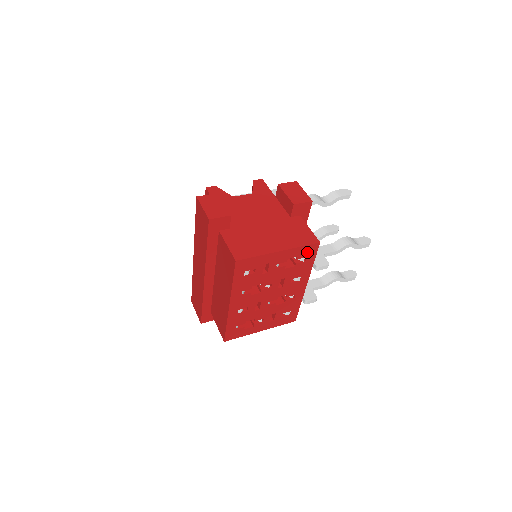
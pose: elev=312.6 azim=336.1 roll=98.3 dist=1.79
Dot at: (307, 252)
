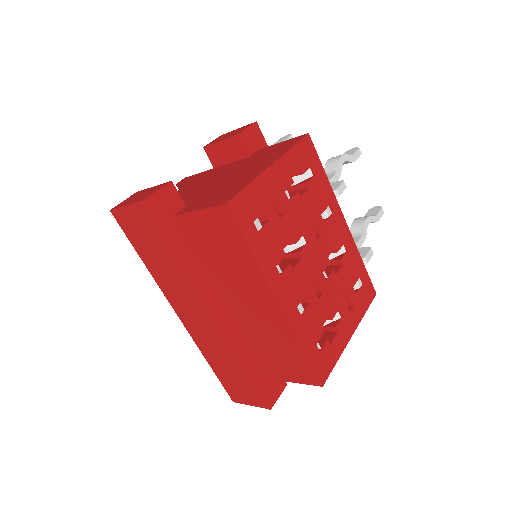
Dot at: (305, 157)
